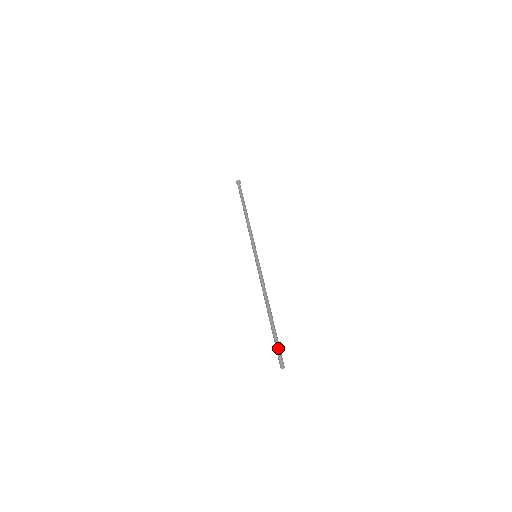
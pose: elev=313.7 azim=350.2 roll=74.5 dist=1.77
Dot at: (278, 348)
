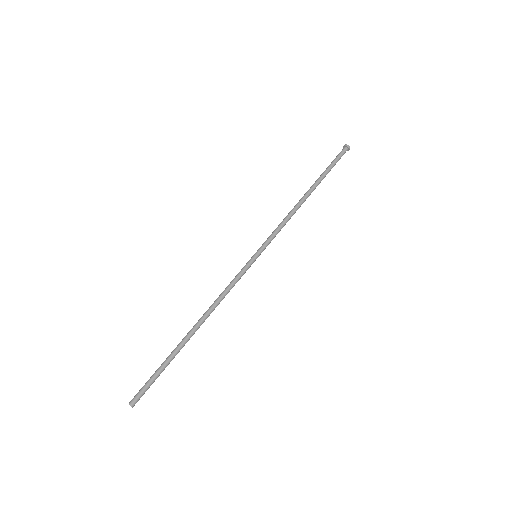
Dot at: (148, 380)
